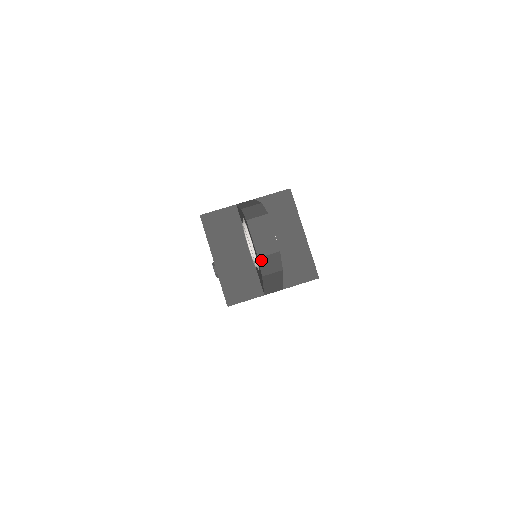
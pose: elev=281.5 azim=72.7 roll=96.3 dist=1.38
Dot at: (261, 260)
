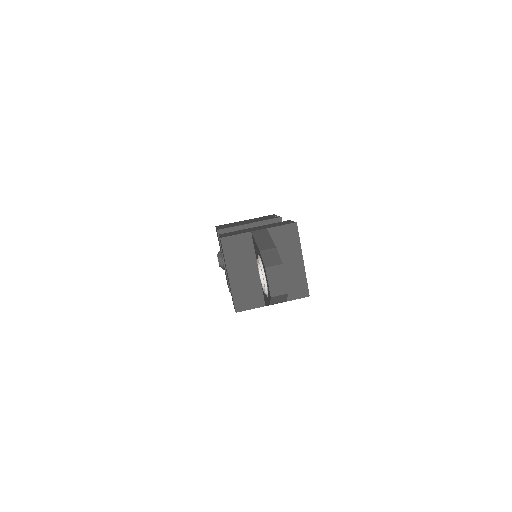
Dot at: (273, 298)
